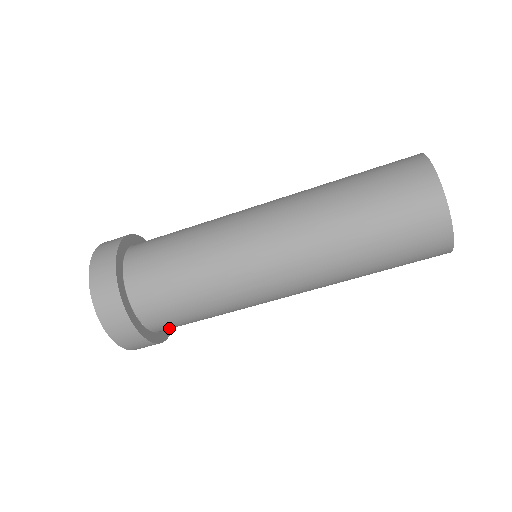
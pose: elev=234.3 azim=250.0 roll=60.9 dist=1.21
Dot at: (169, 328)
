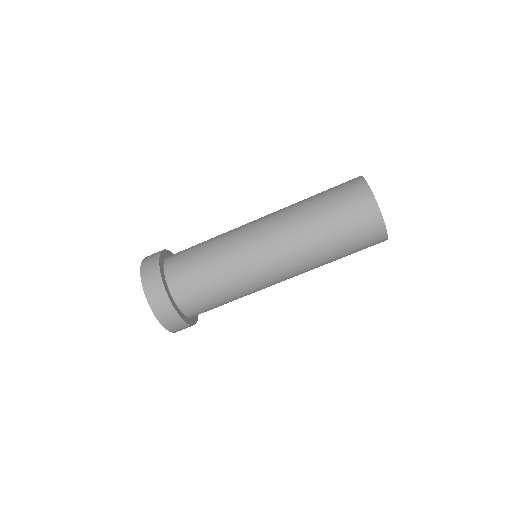
Dot at: (186, 300)
